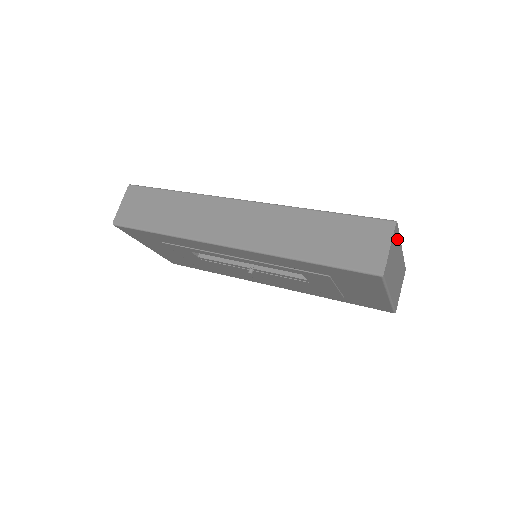
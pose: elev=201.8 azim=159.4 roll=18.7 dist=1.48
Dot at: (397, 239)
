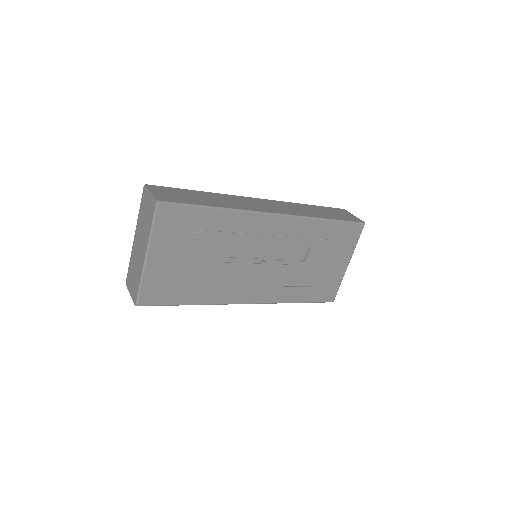
Dot at: occluded
